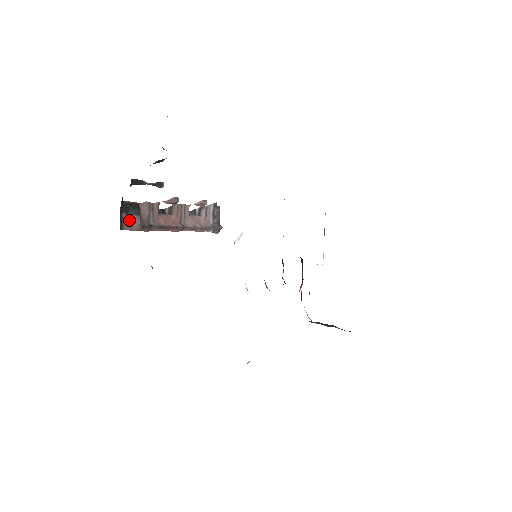
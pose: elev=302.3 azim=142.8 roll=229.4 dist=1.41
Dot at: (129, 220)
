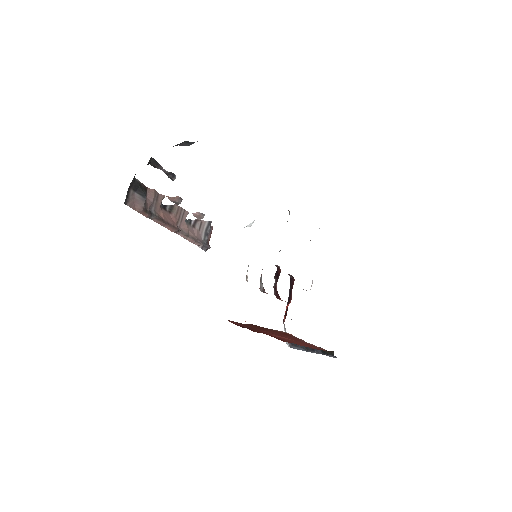
Dot at: (134, 198)
